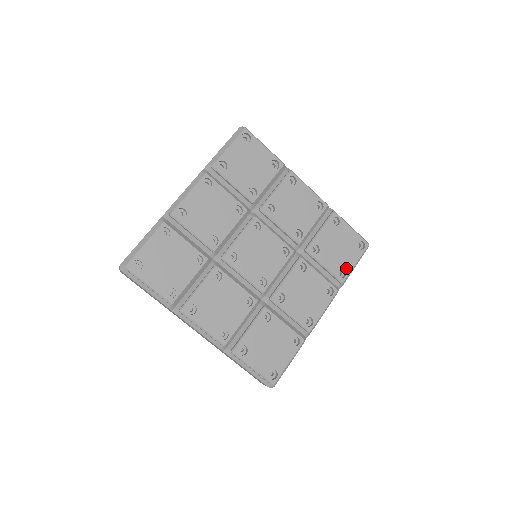
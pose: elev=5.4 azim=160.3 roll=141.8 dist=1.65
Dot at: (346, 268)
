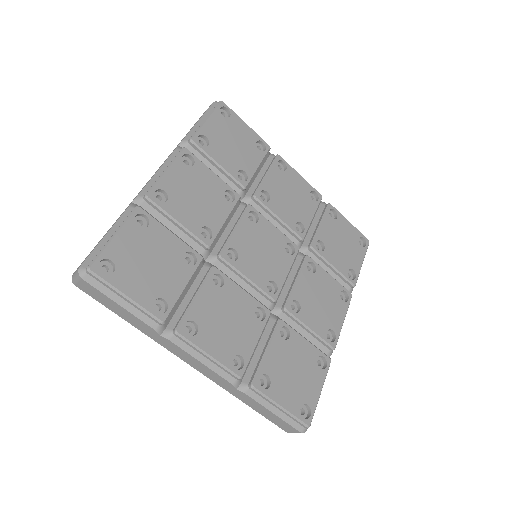
Dot at: (354, 268)
